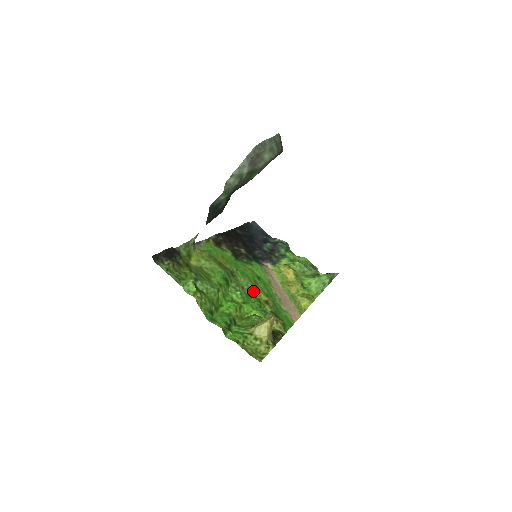
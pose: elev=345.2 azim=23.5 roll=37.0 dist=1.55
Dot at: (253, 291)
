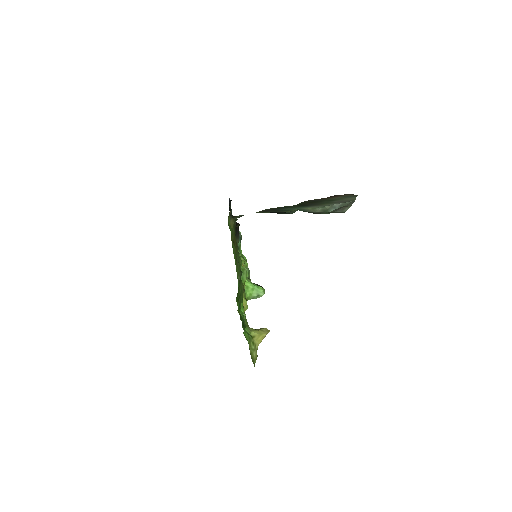
Dot at: occluded
